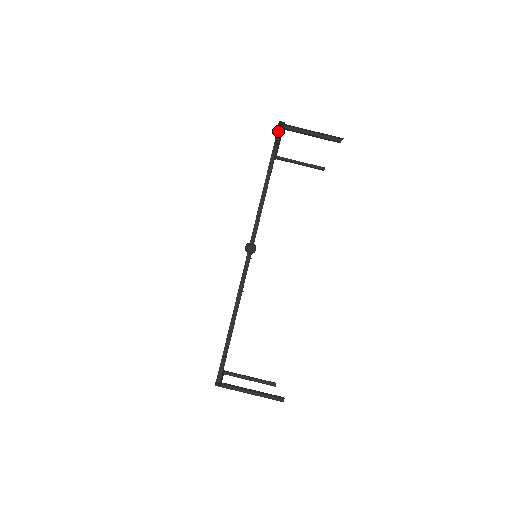
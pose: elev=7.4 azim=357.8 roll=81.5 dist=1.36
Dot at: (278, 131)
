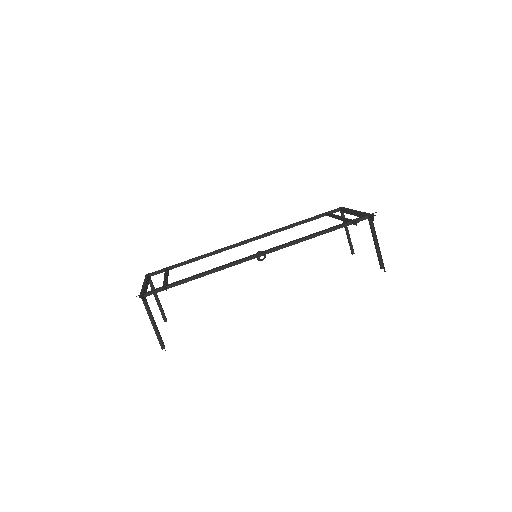
Dot at: (365, 217)
